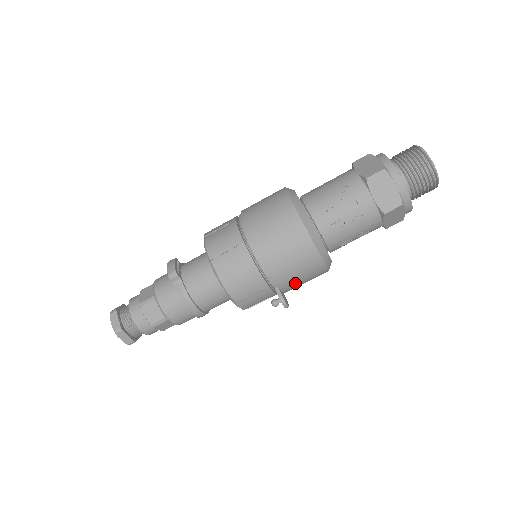
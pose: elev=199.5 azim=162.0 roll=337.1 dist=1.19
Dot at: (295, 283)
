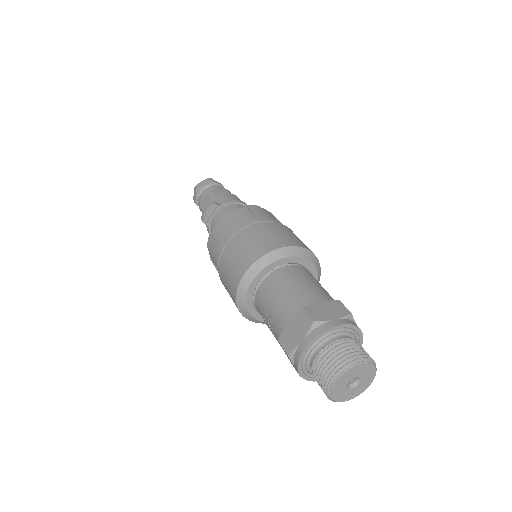
Dot at: occluded
